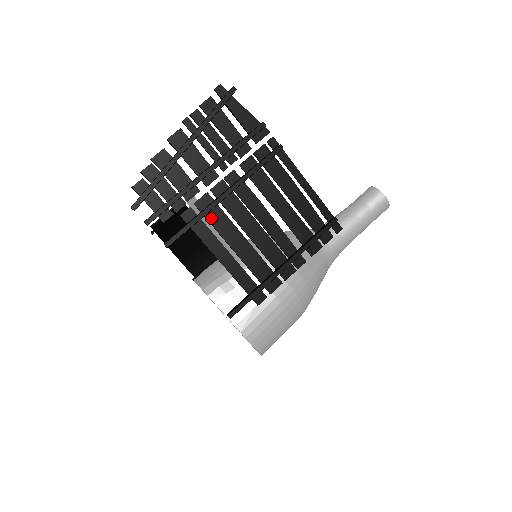
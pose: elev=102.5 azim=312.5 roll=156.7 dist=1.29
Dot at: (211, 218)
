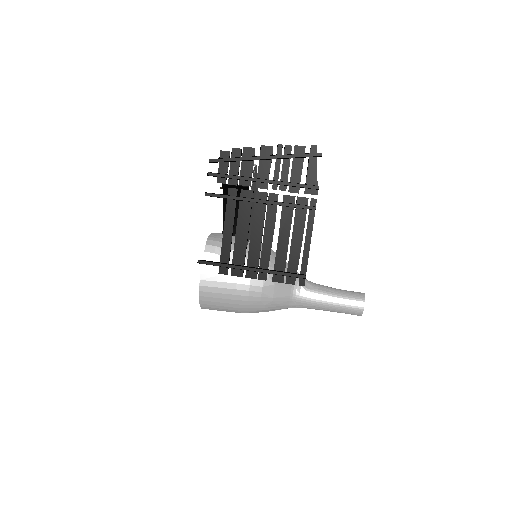
Dot at: (242, 205)
